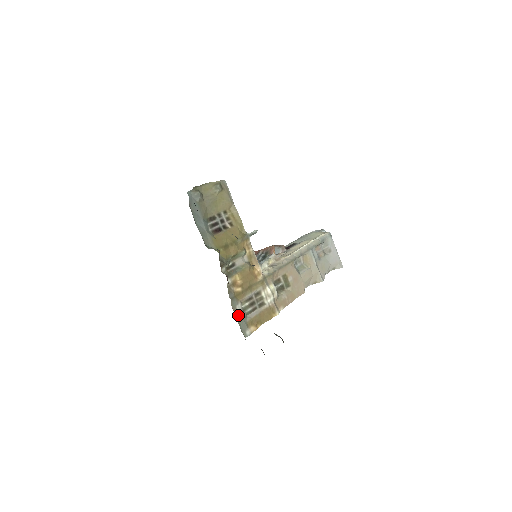
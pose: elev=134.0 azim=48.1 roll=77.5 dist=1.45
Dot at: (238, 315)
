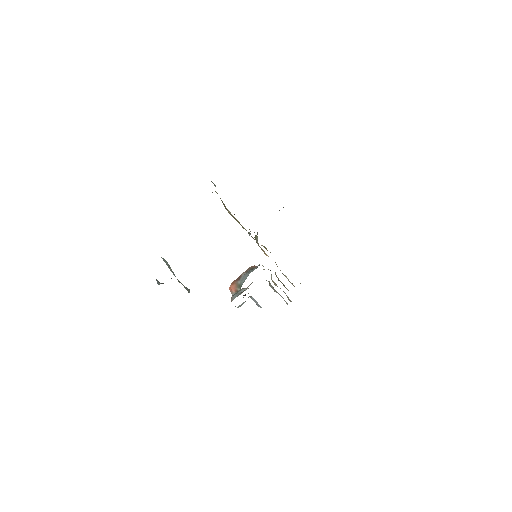
Dot at: occluded
